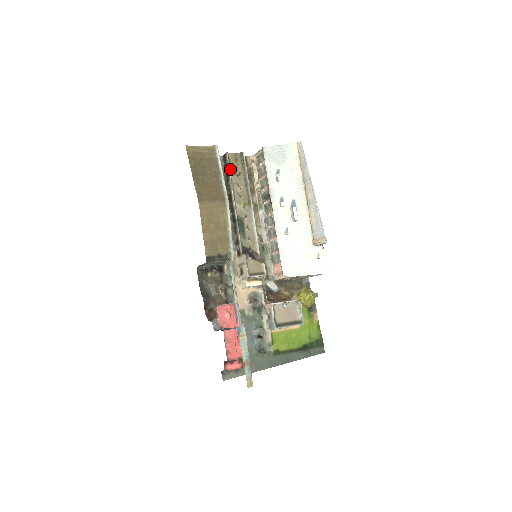
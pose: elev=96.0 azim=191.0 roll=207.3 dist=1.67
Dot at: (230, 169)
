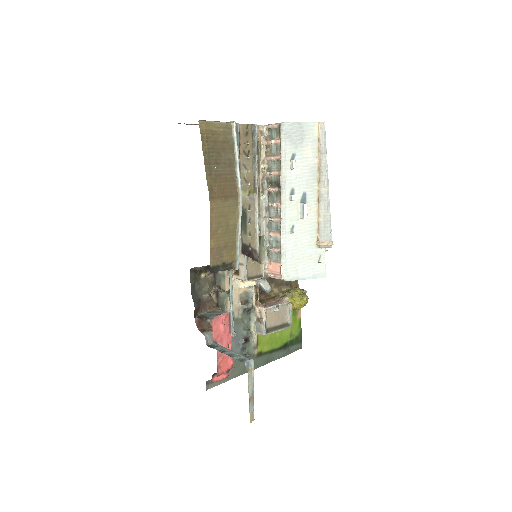
Dot at: (239, 146)
